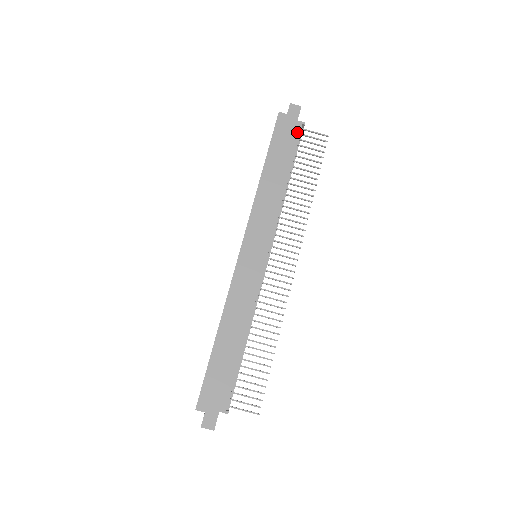
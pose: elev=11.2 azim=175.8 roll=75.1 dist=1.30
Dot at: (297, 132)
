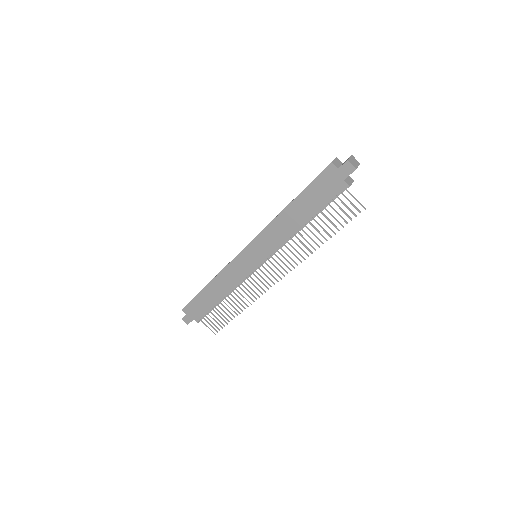
Dot at: (337, 191)
